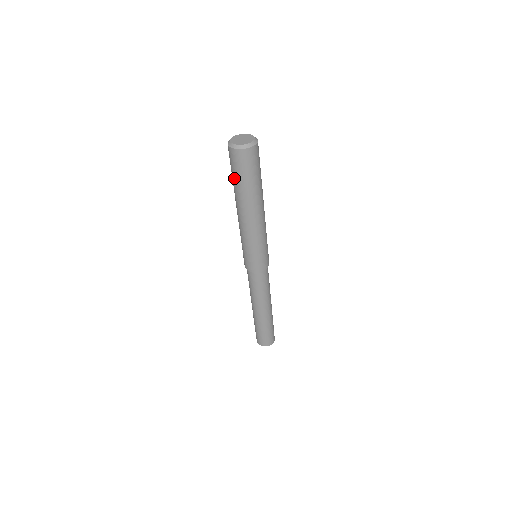
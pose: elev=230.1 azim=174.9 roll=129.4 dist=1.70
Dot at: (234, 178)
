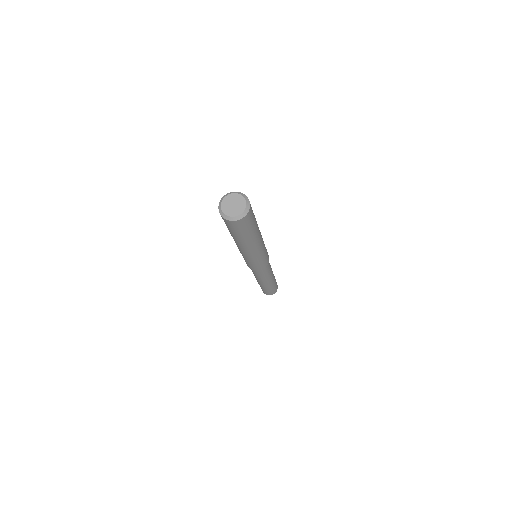
Dot at: (236, 234)
